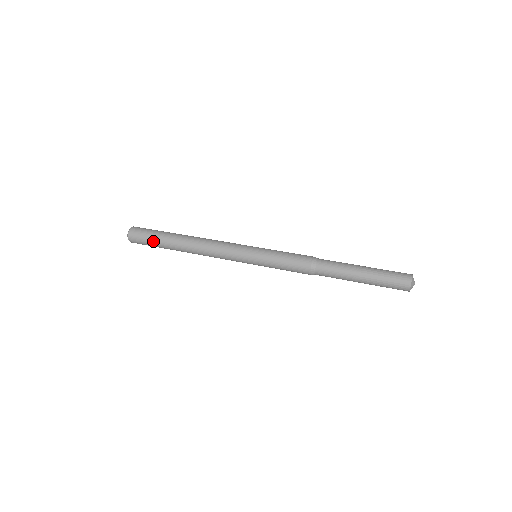
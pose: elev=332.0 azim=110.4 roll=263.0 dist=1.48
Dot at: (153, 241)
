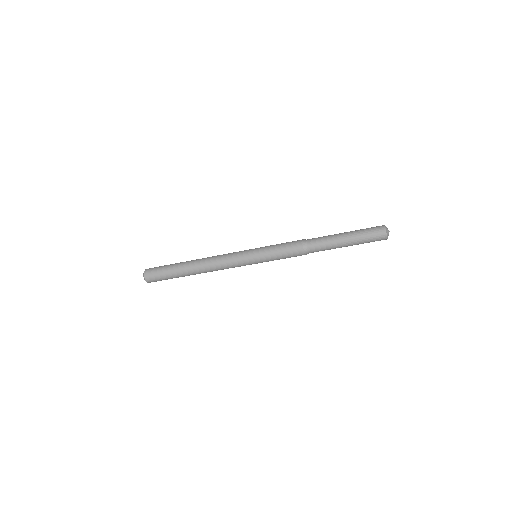
Dot at: (167, 266)
